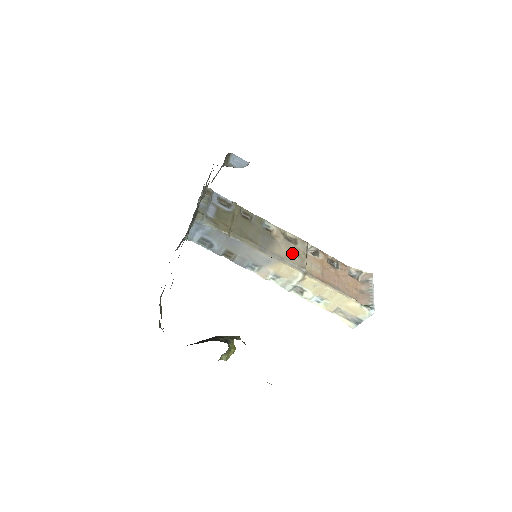
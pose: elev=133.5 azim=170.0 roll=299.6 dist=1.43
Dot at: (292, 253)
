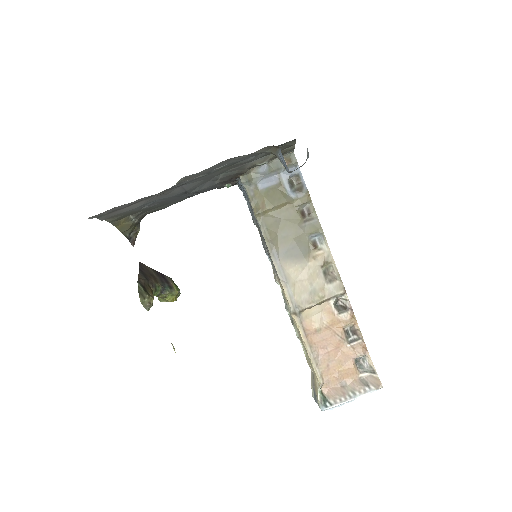
Dot at: (309, 286)
